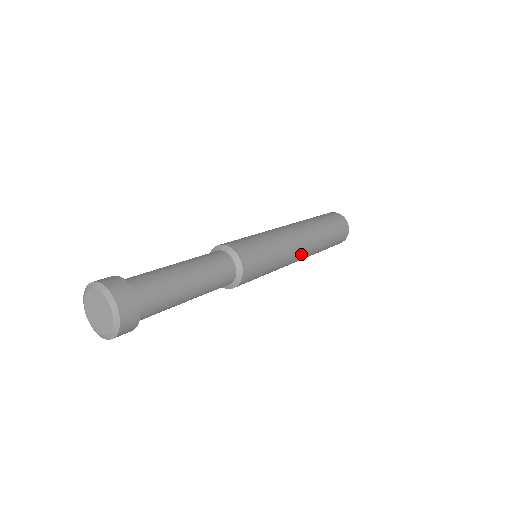
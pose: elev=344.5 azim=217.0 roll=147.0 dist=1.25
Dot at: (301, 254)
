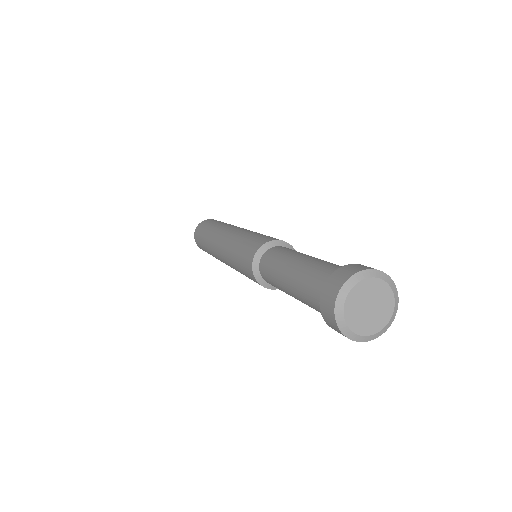
Dot at: occluded
